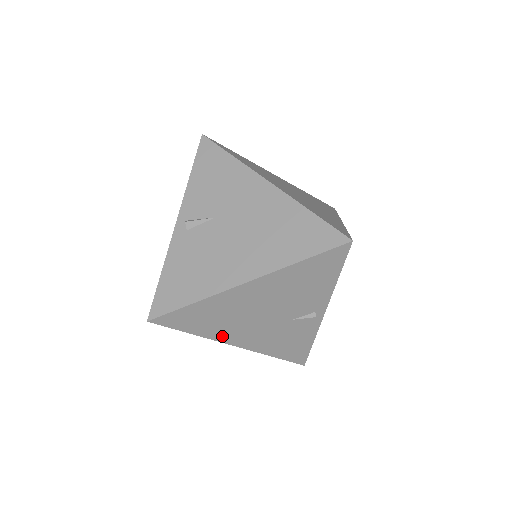
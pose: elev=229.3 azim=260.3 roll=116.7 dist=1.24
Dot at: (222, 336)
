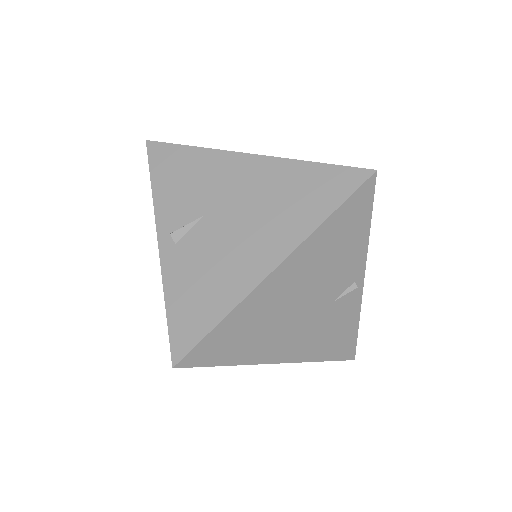
Dot at: (263, 355)
